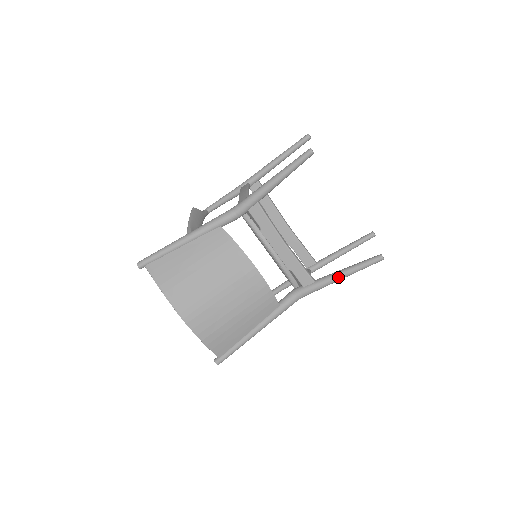
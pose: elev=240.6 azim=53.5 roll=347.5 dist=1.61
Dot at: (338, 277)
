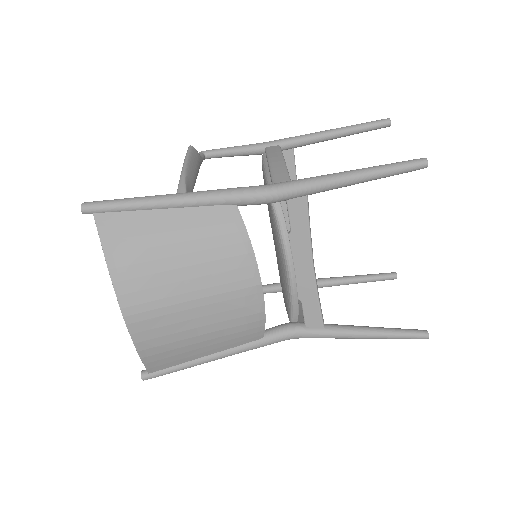
Dot at: (359, 335)
